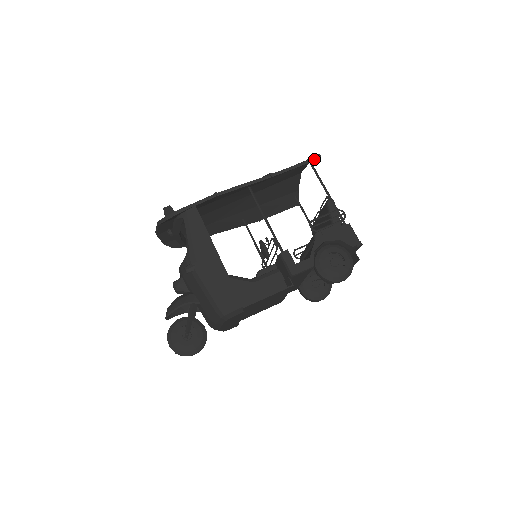
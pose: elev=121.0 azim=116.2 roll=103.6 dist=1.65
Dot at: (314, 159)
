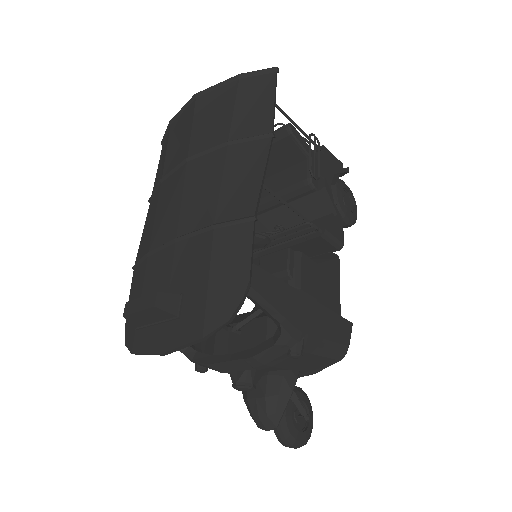
Dot at: (276, 78)
